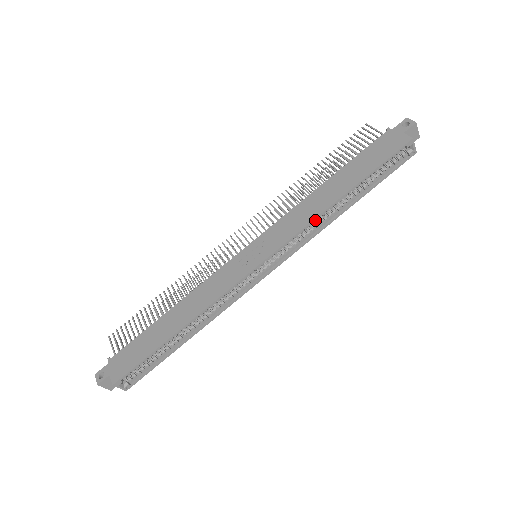
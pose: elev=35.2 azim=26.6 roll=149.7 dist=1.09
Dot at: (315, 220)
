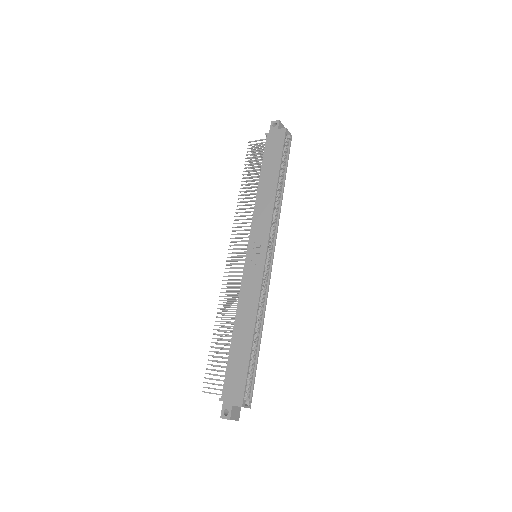
Dot at: (273, 207)
